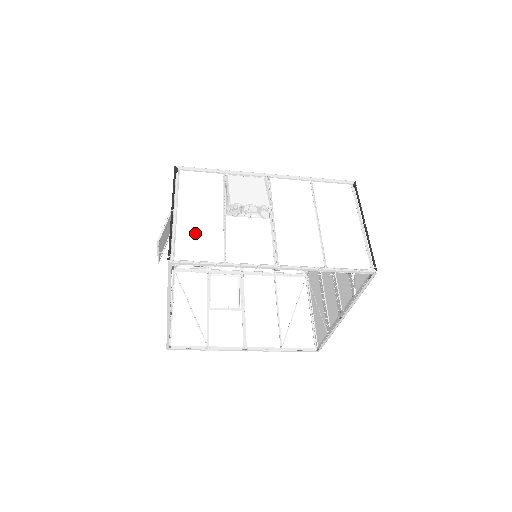
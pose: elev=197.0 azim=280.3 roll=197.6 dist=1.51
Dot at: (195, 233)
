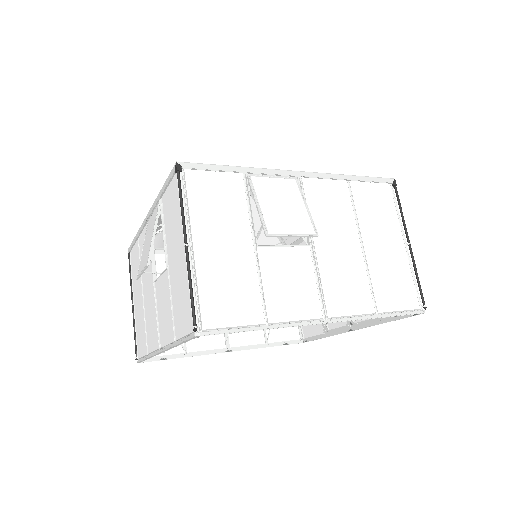
Dot at: (222, 280)
